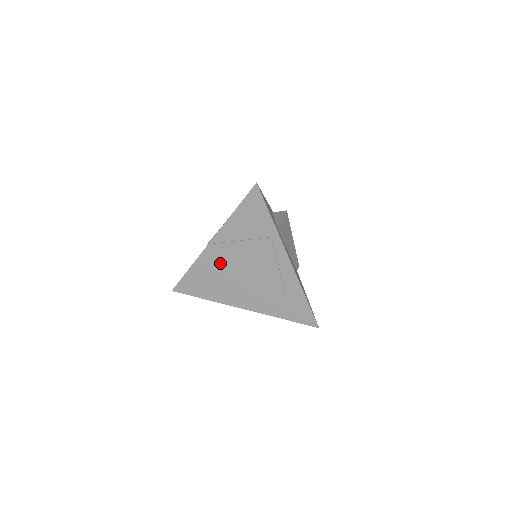
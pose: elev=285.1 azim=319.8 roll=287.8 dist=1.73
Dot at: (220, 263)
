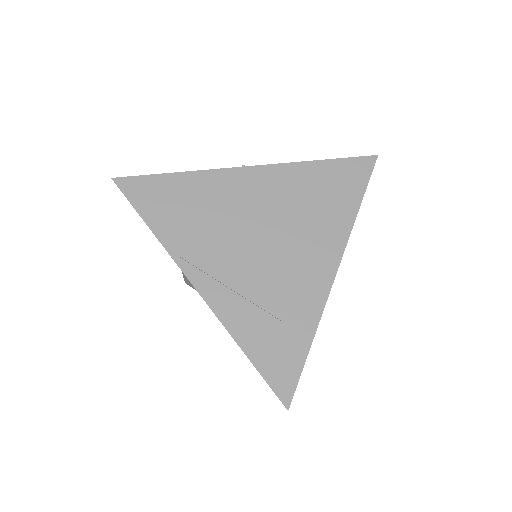
Dot at: (235, 199)
